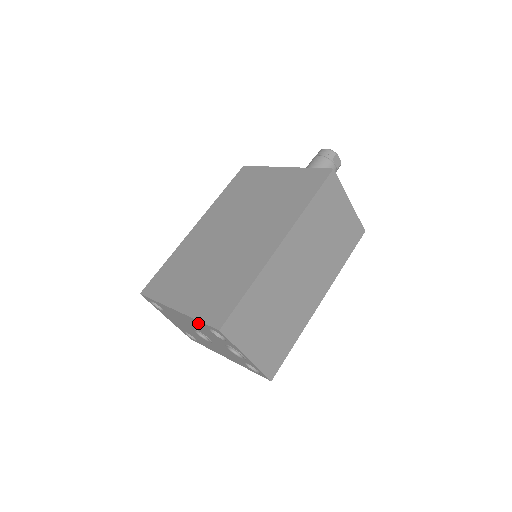
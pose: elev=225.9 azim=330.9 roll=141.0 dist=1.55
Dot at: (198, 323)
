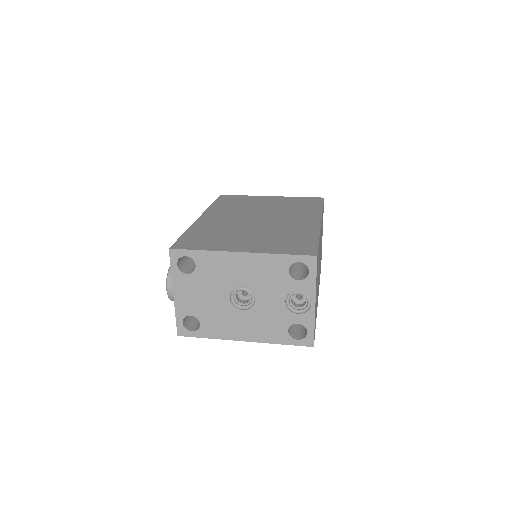
Dot at: (274, 262)
